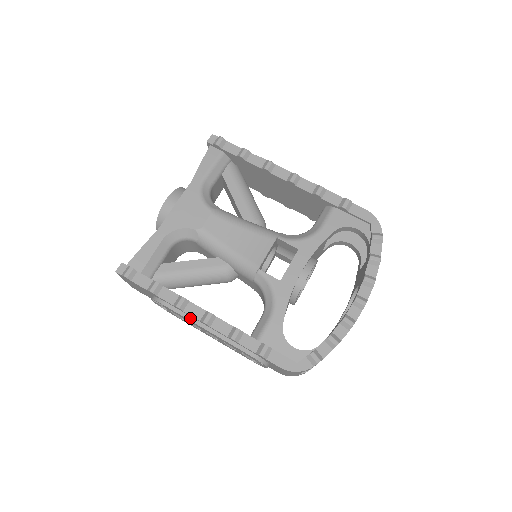
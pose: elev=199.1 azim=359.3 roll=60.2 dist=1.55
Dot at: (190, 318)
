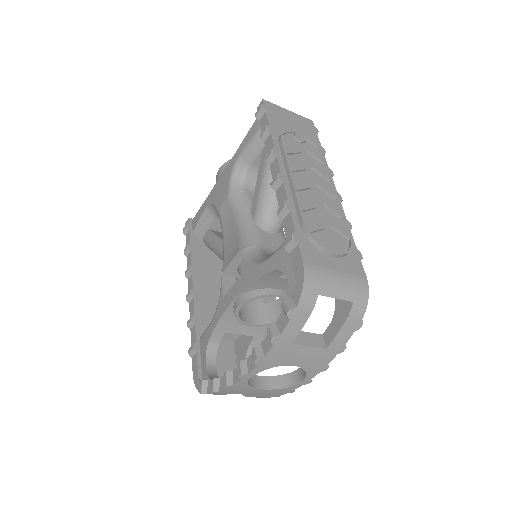
Dot at: occluded
